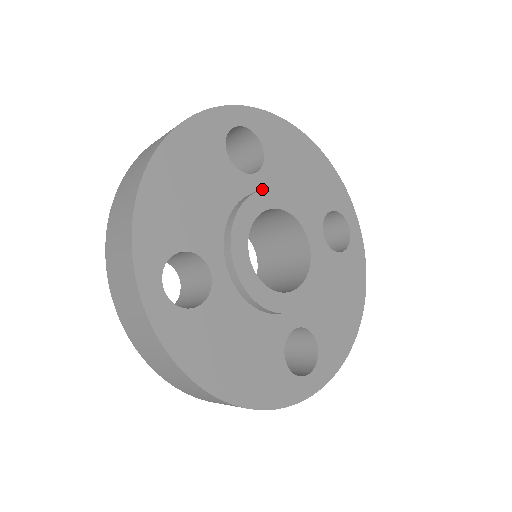
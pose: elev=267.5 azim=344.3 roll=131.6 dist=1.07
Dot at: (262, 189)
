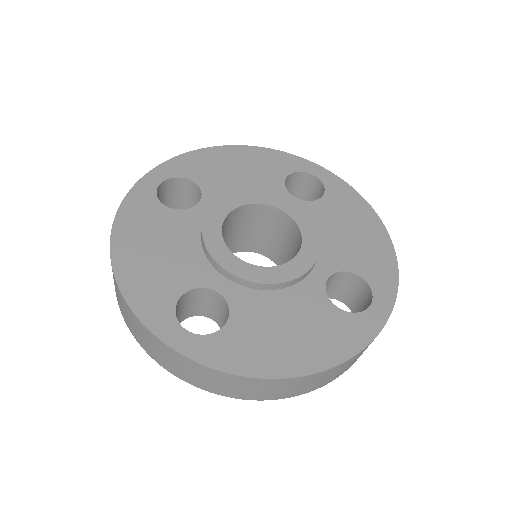
Dot at: occluded
